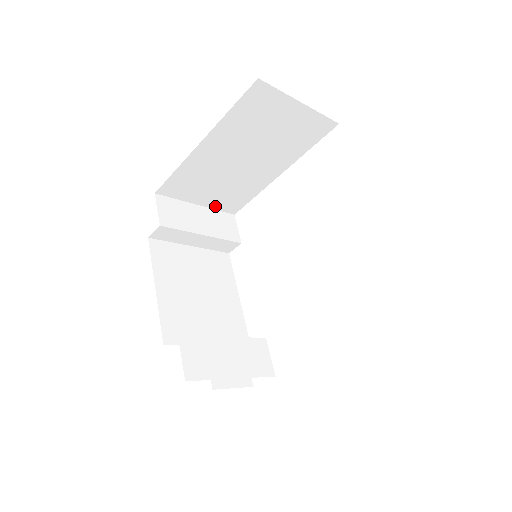
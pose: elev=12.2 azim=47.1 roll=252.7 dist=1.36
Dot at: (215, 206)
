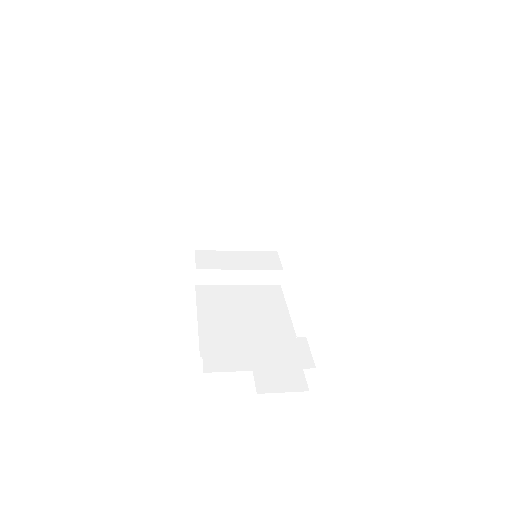
Dot at: (253, 247)
